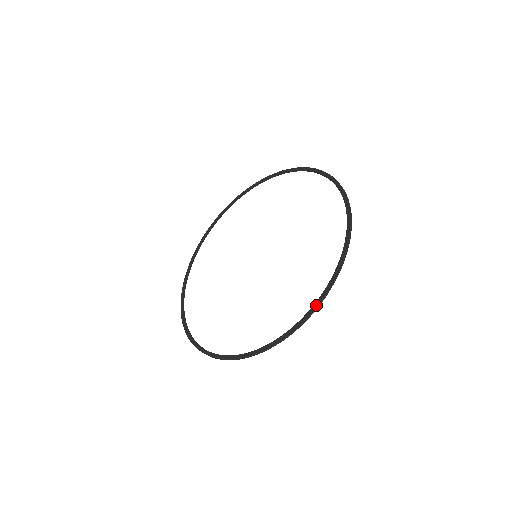
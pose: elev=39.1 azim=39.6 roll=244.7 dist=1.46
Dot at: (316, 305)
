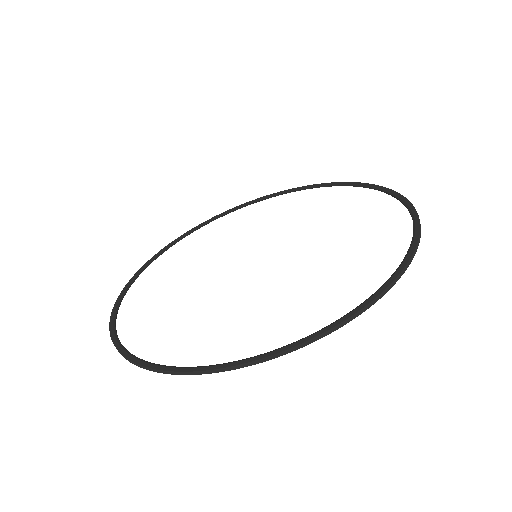
Dot at: (410, 256)
